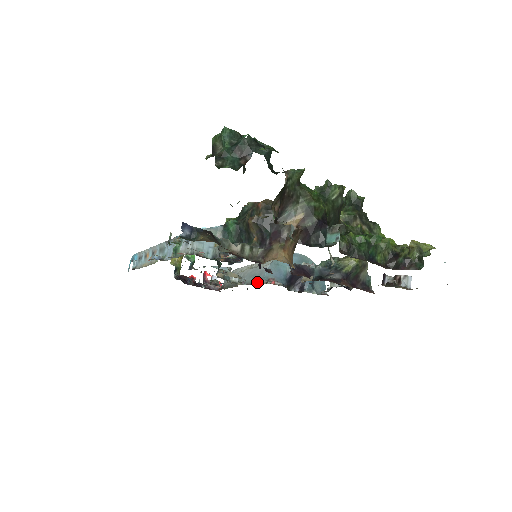
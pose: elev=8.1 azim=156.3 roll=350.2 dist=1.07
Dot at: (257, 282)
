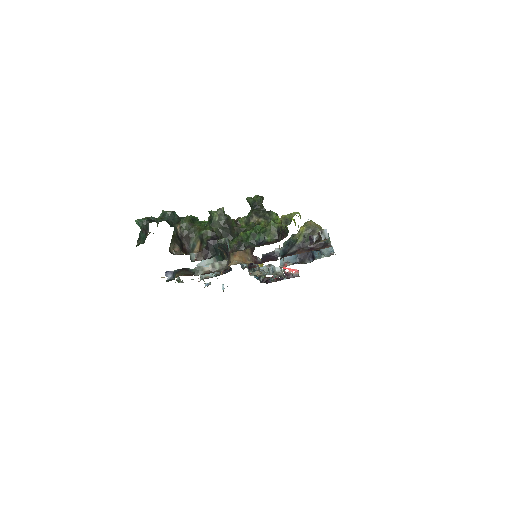
Dot at: occluded
